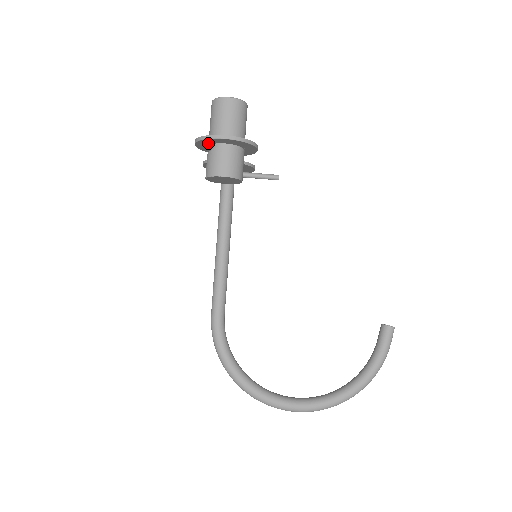
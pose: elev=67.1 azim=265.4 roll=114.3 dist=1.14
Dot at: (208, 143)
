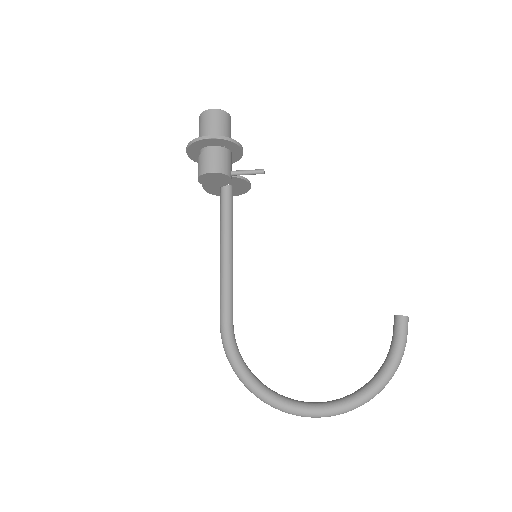
Dot at: (197, 149)
